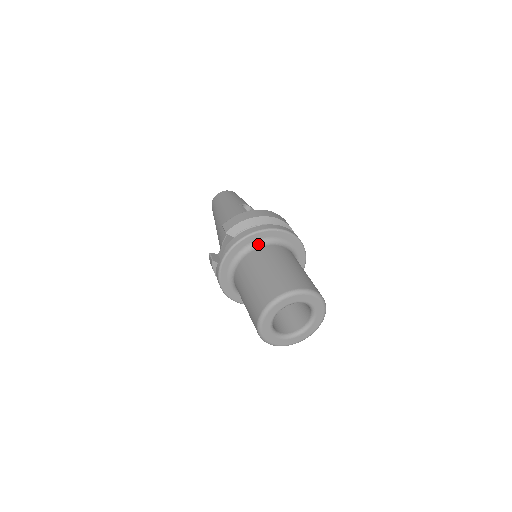
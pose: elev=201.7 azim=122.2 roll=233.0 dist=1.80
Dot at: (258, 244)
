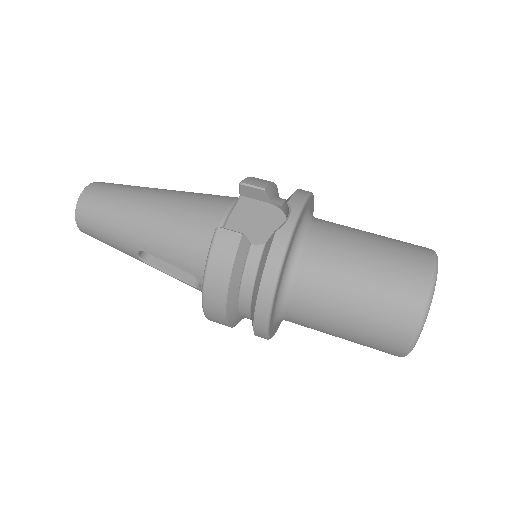
Dot at: occluded
